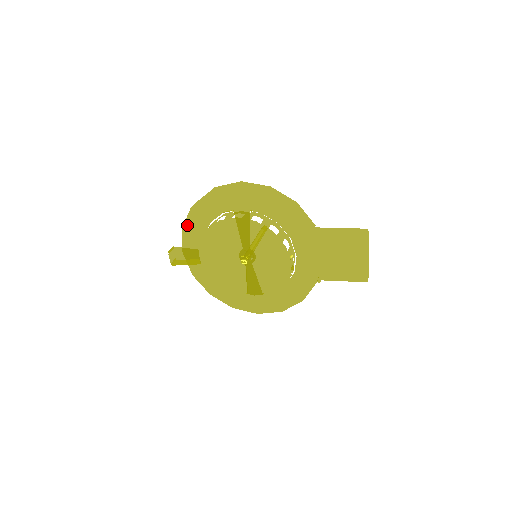
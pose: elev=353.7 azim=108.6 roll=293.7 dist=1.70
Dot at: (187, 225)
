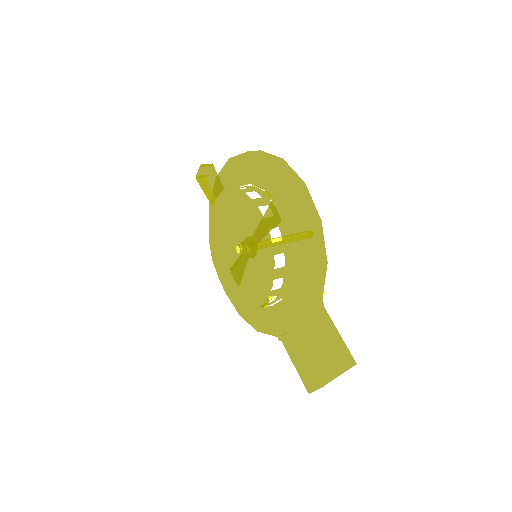
Dot at: (234, 161)
